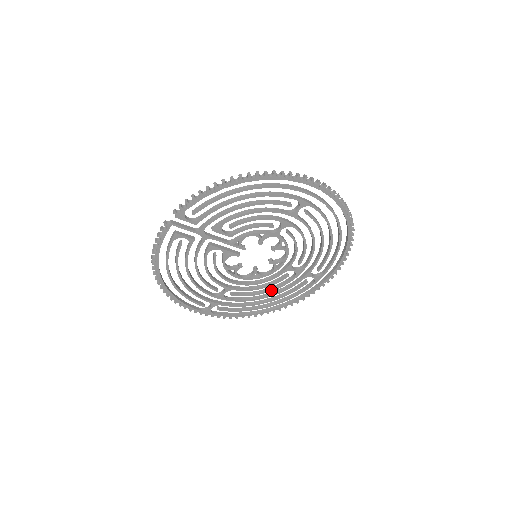
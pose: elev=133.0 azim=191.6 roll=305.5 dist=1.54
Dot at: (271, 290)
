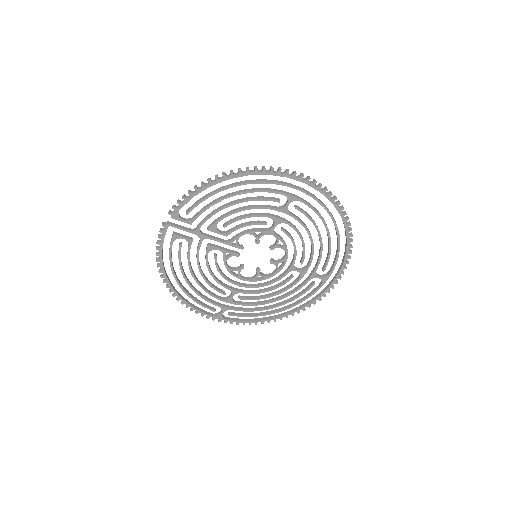
Dot at: (279, 293)
